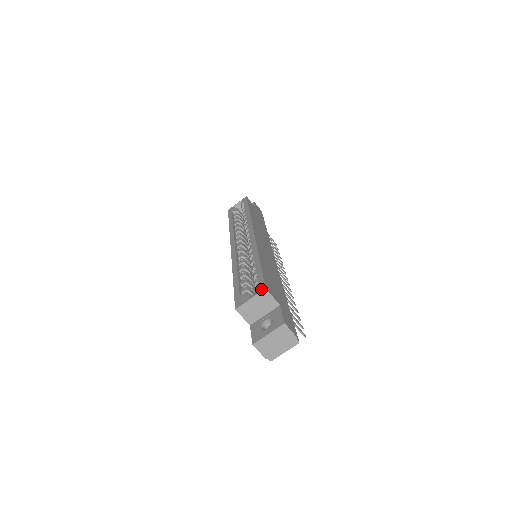
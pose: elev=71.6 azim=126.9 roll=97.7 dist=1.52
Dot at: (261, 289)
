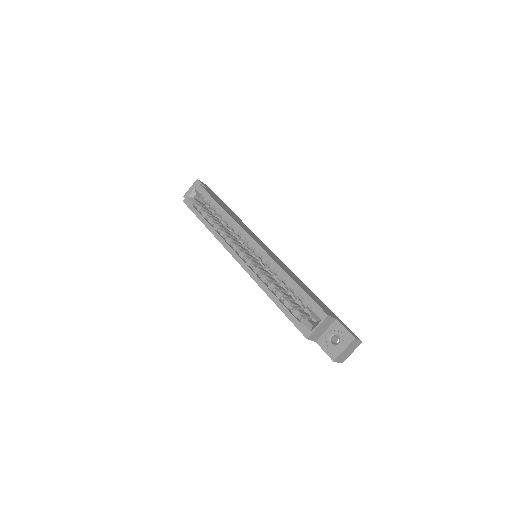
Dot at: (323, 316)
